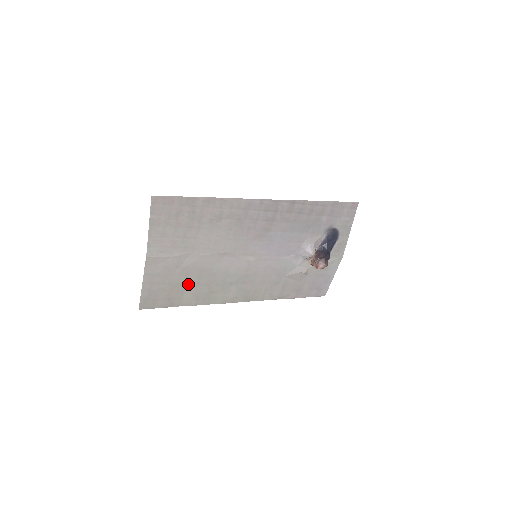
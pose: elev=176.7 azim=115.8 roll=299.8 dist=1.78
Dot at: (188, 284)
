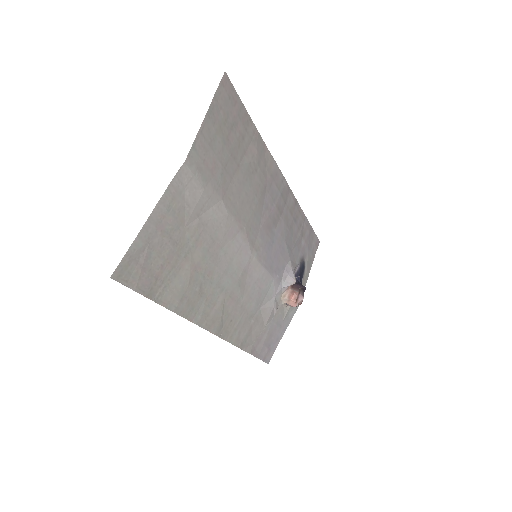
Dot at: (189, 259)
